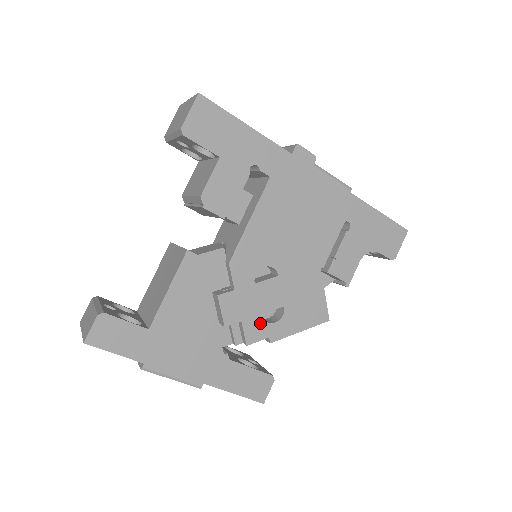
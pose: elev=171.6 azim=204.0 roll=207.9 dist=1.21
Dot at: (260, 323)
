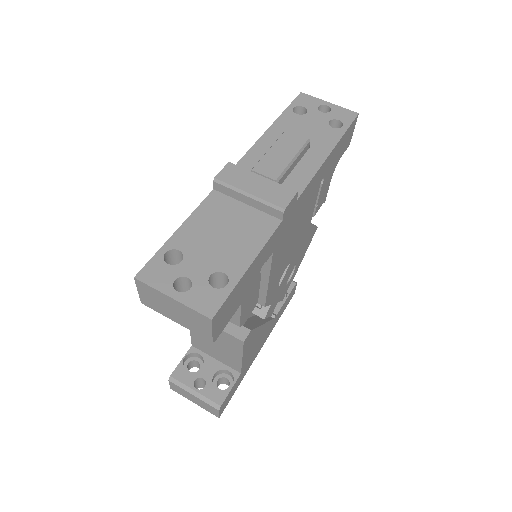
Dot at: (286, 287)
